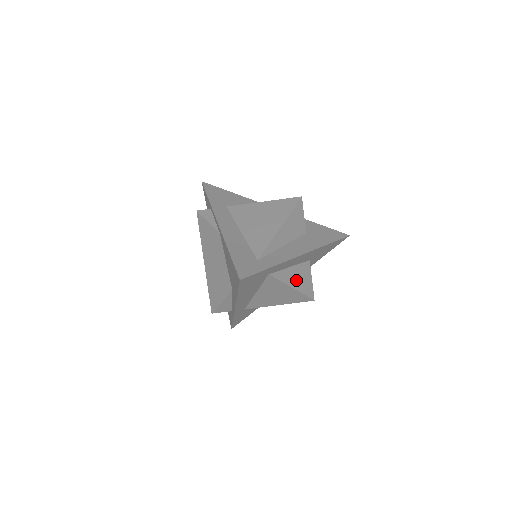
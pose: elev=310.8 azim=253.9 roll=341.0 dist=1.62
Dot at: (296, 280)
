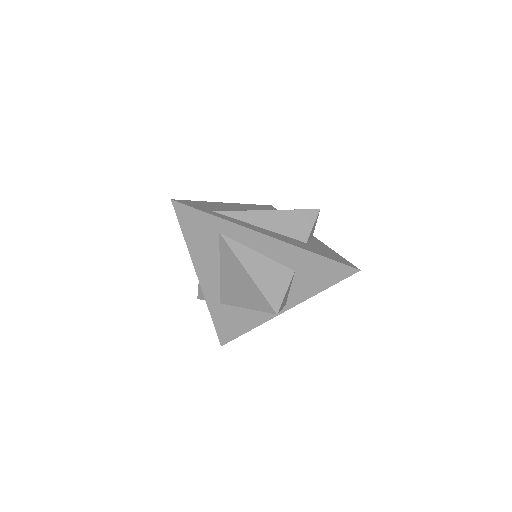
Dot at: (258, 270)
